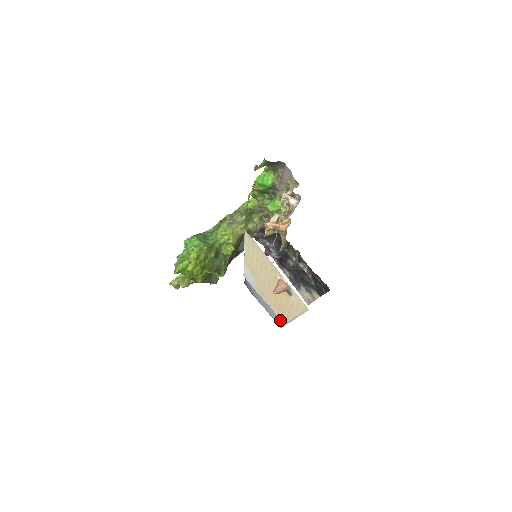
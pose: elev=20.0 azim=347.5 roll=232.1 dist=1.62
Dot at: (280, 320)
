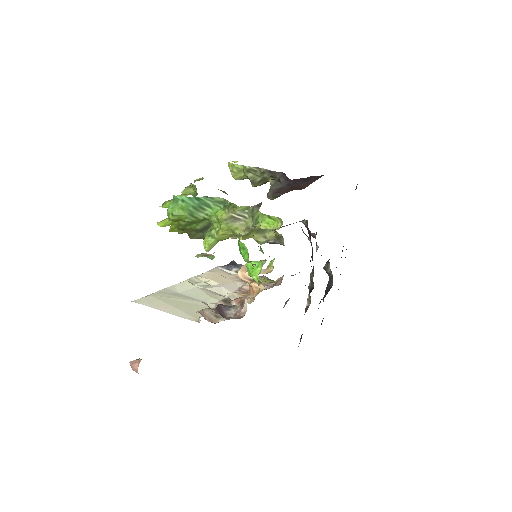
Dot at: occluded
